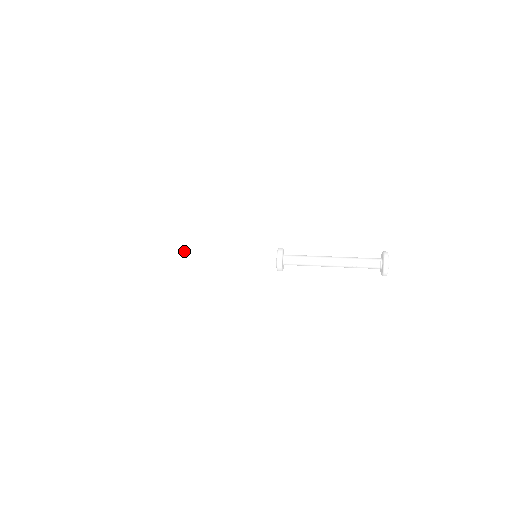
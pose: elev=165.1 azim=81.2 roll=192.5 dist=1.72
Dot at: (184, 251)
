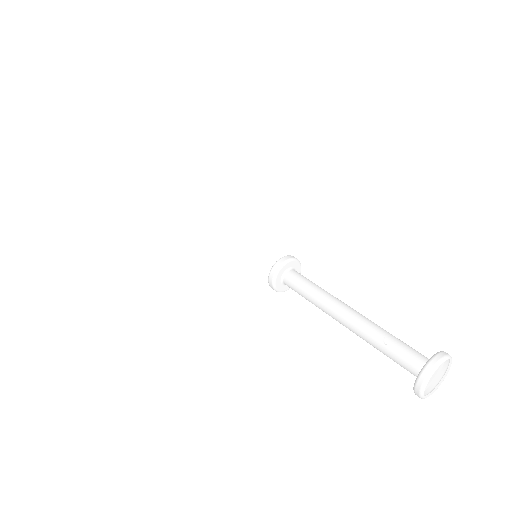
Dot at: occluded
